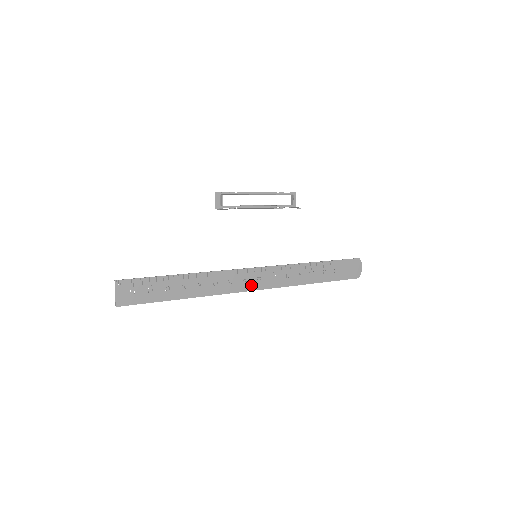
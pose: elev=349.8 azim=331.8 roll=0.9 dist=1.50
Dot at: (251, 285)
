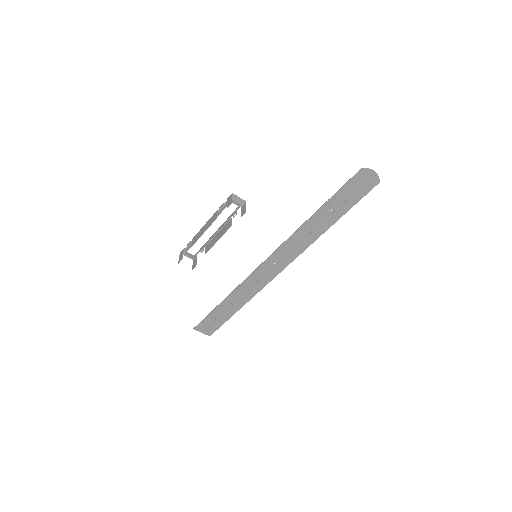
Dot at: (275, 270)
